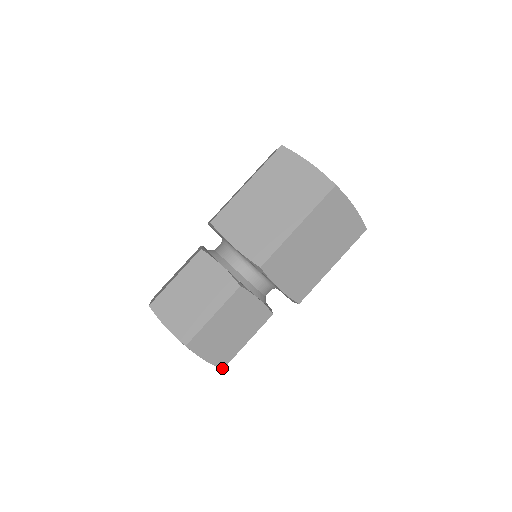
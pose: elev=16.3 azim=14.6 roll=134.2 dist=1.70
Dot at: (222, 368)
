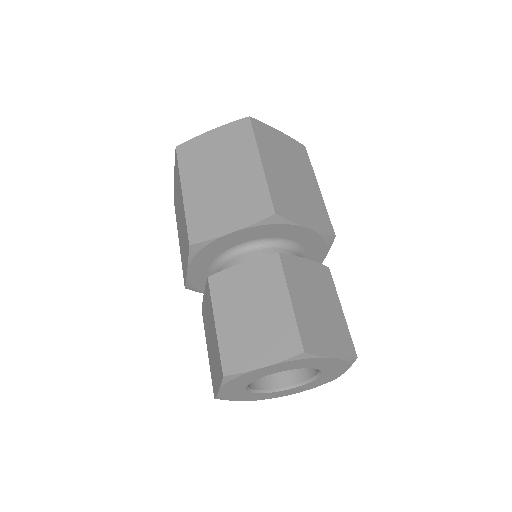
Dot at: (355, 357)
